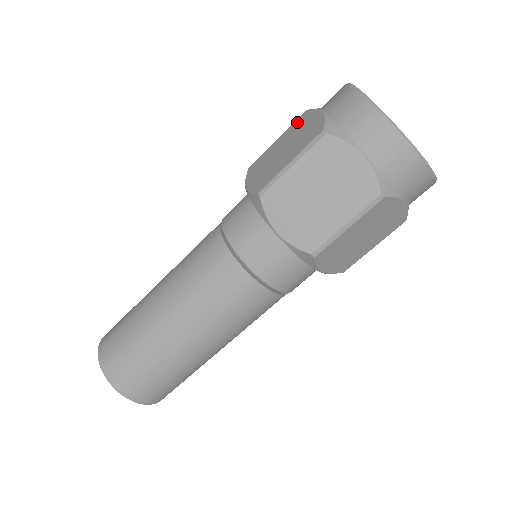
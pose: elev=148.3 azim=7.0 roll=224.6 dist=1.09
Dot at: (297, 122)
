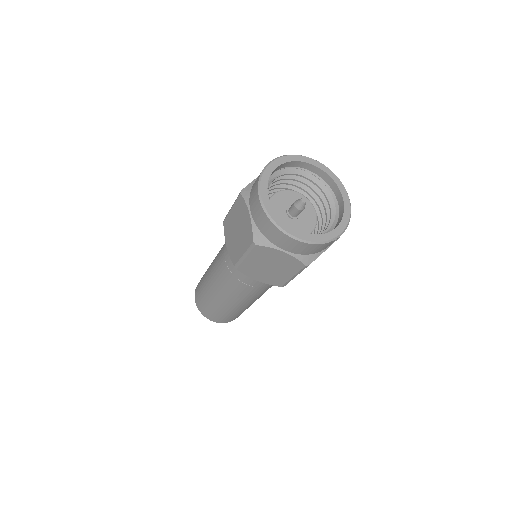
Dot at: occluded
